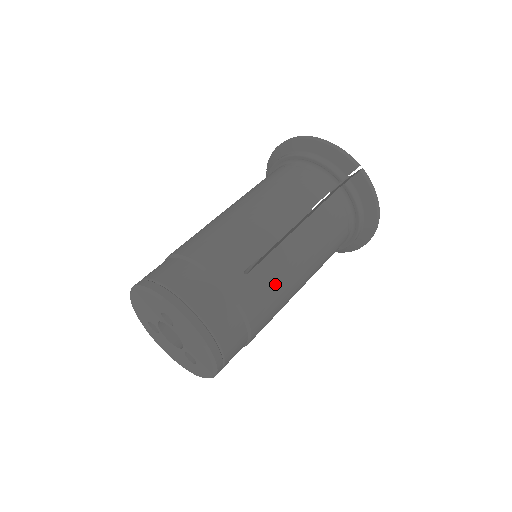
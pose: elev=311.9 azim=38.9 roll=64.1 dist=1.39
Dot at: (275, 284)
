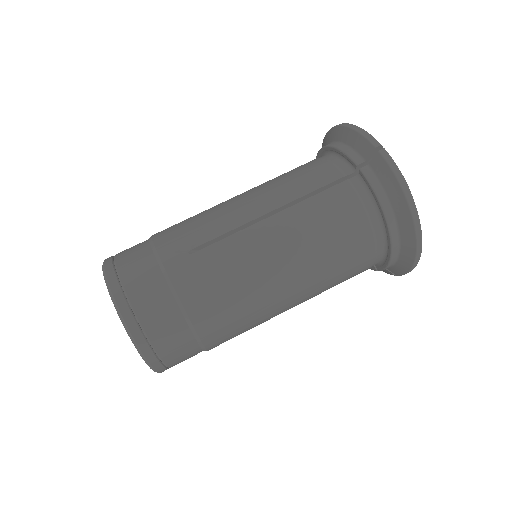
Dot at: (228, 272)
